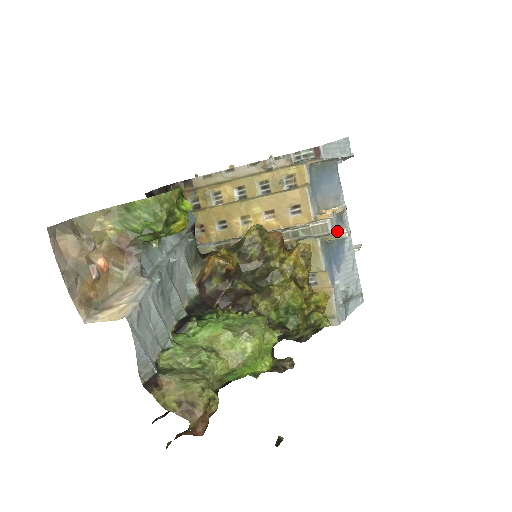
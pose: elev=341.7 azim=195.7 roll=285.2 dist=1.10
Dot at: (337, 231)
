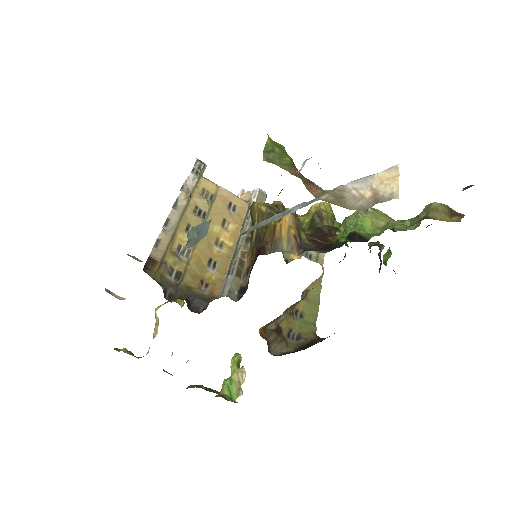
Dot at: occluded
